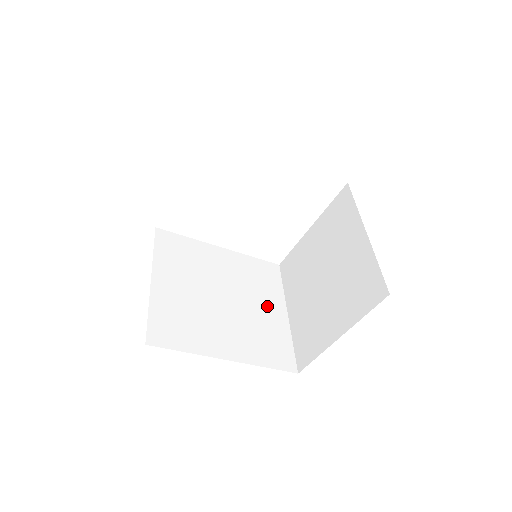
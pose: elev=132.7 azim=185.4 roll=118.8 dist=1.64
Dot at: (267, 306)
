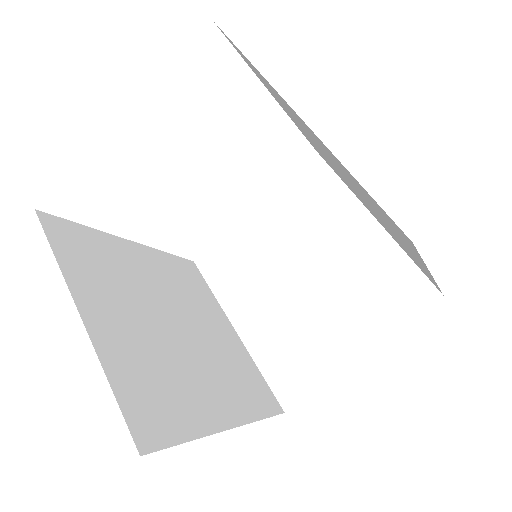
Dot at: (216, 325)
